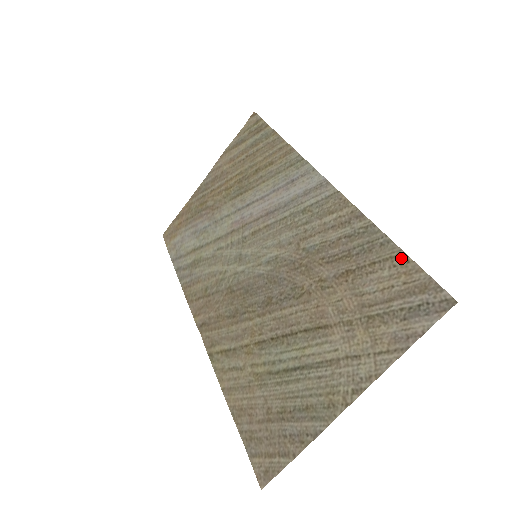
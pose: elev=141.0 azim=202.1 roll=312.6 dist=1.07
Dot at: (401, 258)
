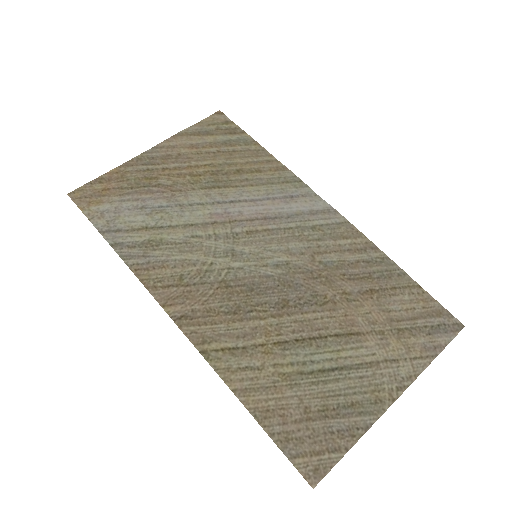
Dot at: (417, 288)
